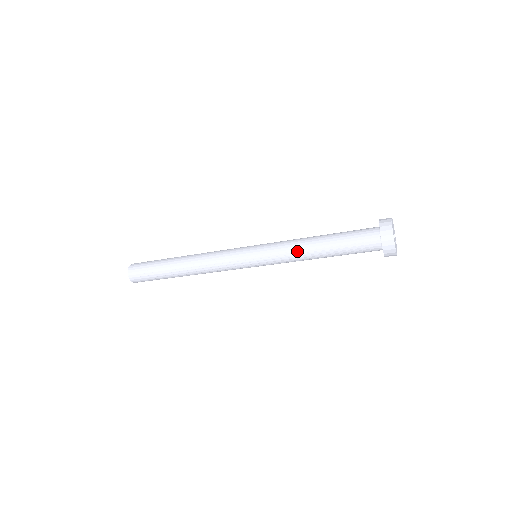
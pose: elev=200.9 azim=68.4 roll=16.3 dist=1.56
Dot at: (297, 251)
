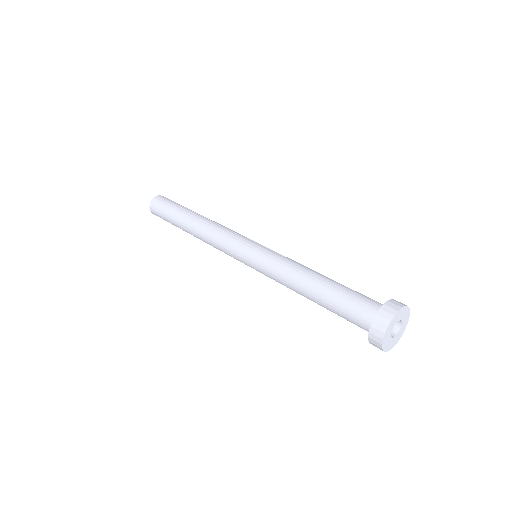
Dot at: occluded
